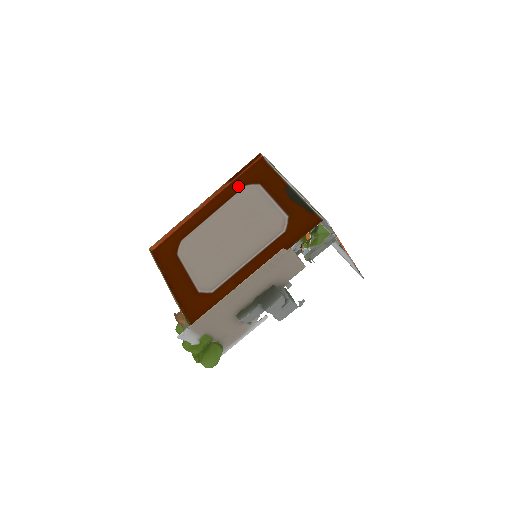
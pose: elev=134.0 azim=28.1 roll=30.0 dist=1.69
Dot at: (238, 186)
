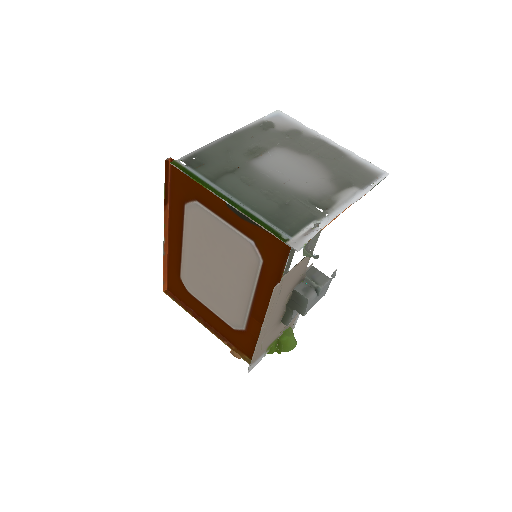
Dot at: (178, 207)
